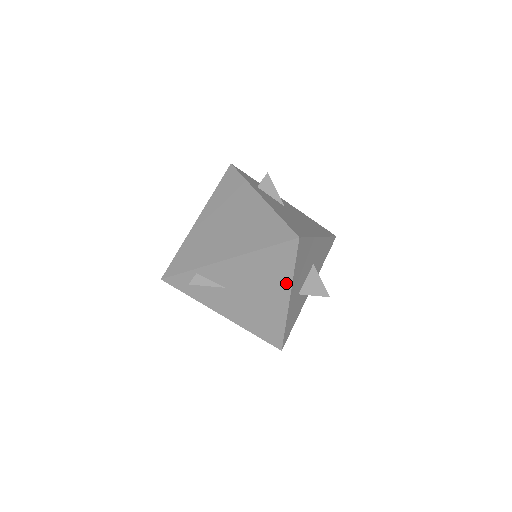
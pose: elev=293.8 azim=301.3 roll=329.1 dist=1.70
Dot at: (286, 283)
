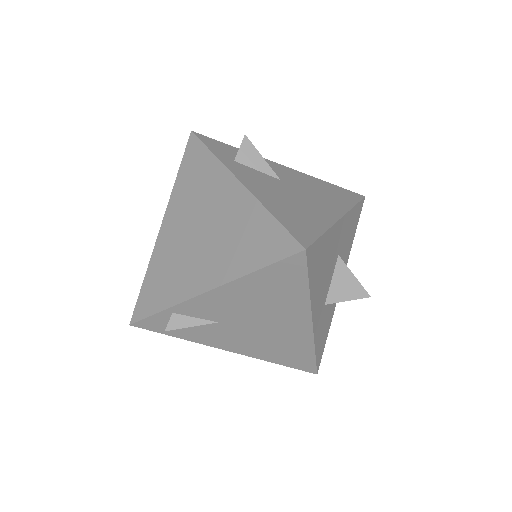
Dot at: (302, 306)
